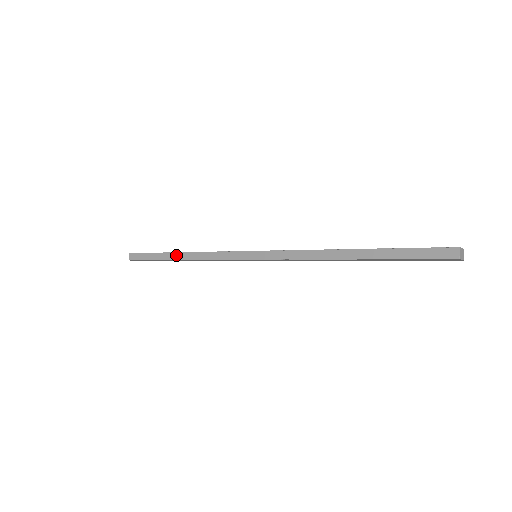
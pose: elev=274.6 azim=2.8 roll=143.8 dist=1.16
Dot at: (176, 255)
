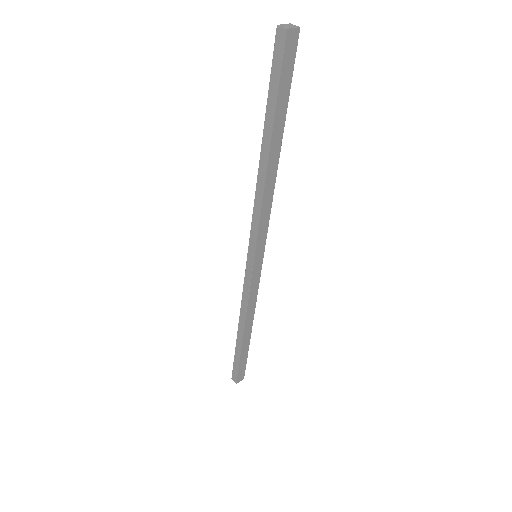
Dot at: (239, 335)
